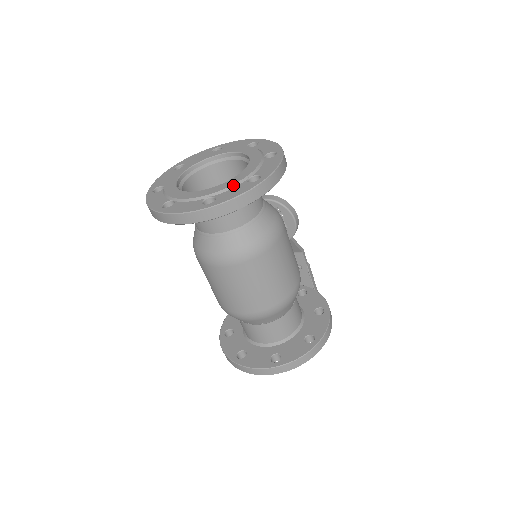
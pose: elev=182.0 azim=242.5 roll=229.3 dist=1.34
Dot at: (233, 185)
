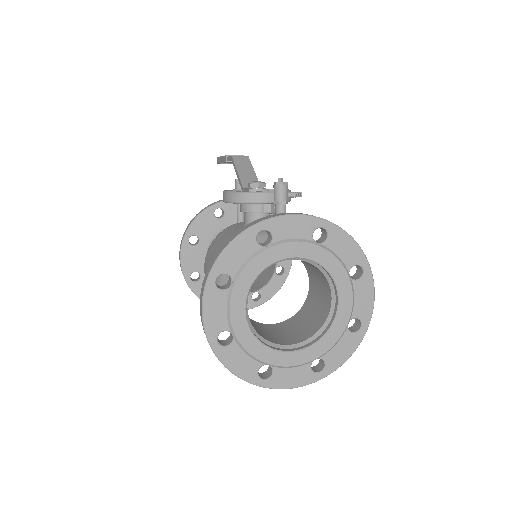
Dot at: (338, 341)
